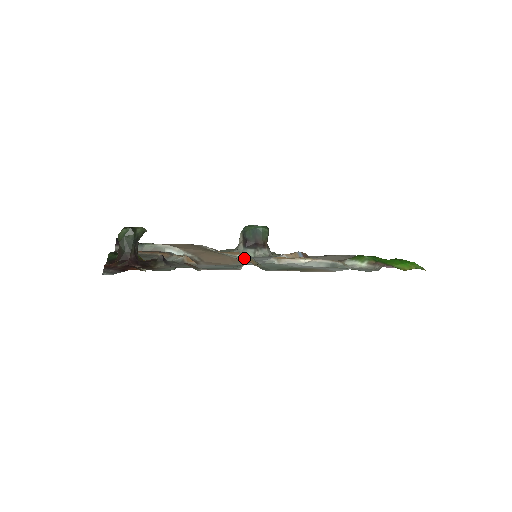
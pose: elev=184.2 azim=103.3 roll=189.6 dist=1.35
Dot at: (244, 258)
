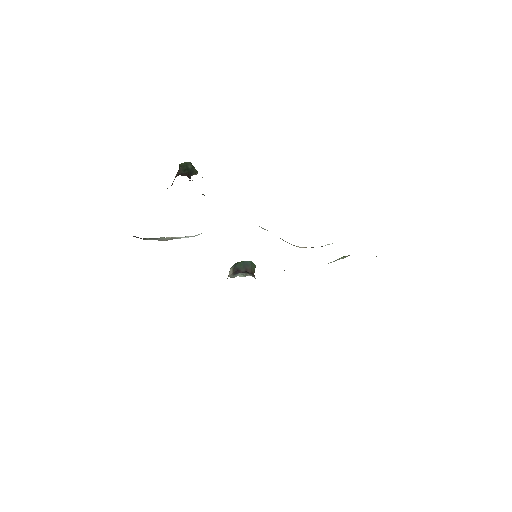
Dot at: occluded
